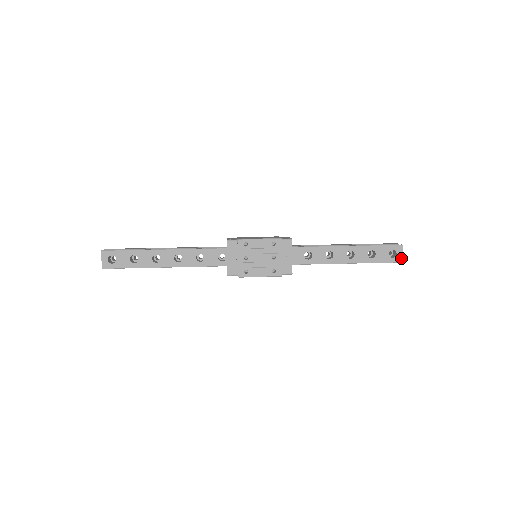
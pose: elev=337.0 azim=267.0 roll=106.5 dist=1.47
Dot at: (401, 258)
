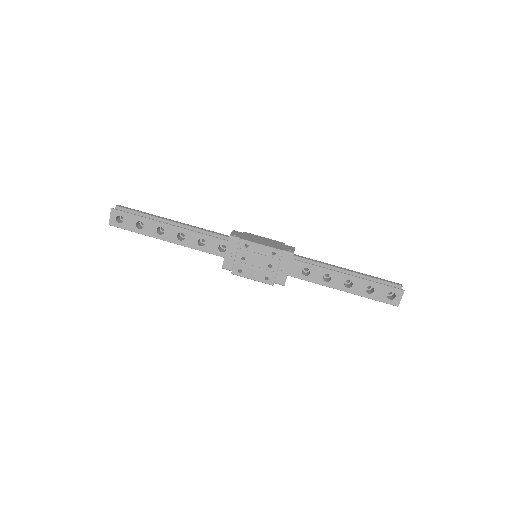
Dot at: (398, 302)
